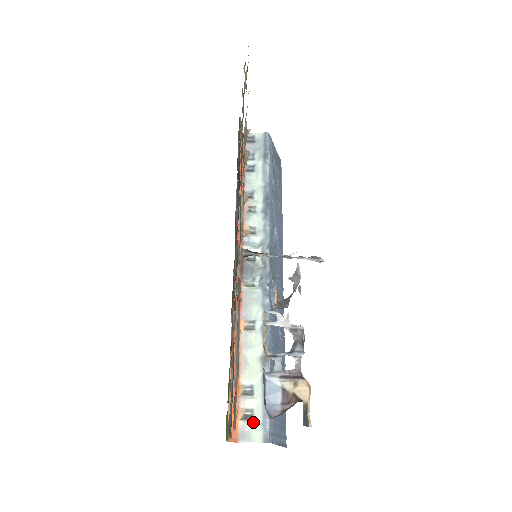
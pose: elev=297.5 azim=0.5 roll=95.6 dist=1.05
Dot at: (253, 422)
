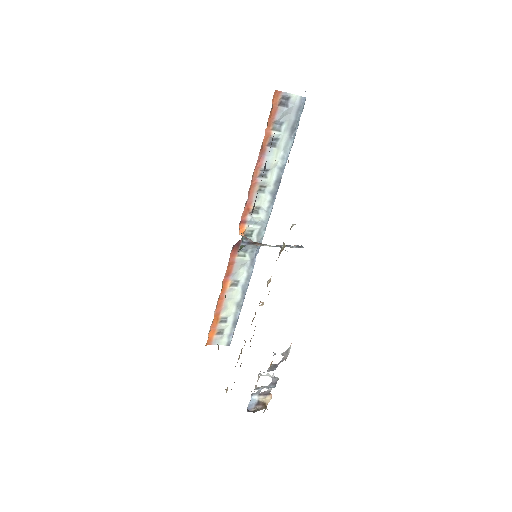
Dot at: (223, 336)
